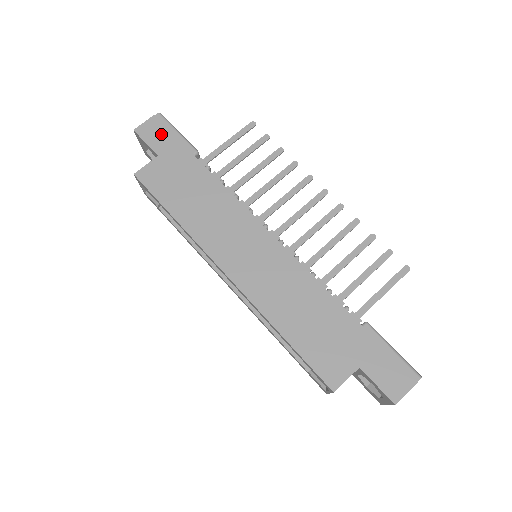
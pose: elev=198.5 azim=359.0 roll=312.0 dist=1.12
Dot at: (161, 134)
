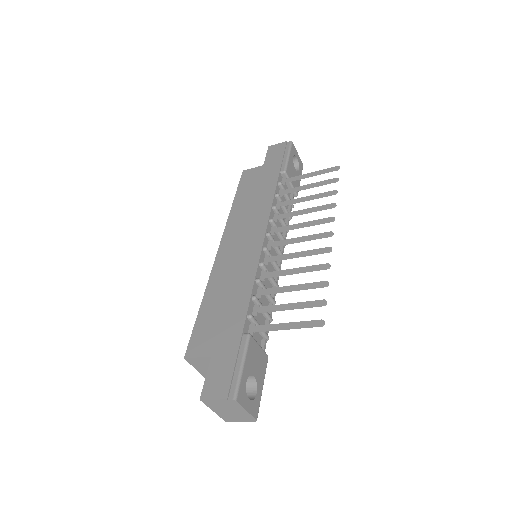
Dot at: (278, 153)
